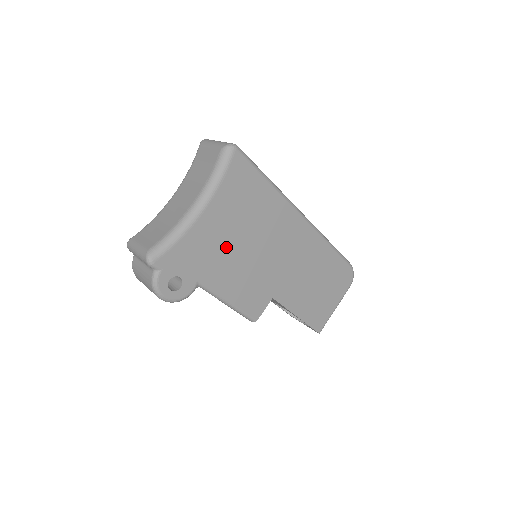
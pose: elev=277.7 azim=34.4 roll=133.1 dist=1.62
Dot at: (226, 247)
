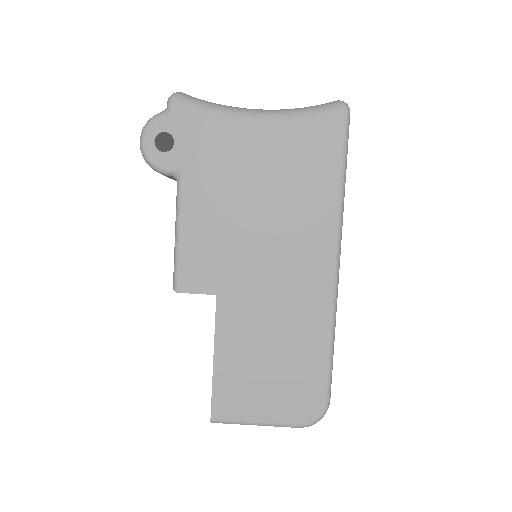
Dot at: (238, 178)
